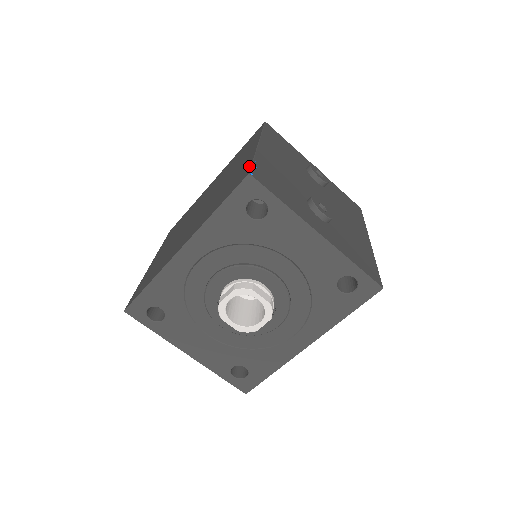
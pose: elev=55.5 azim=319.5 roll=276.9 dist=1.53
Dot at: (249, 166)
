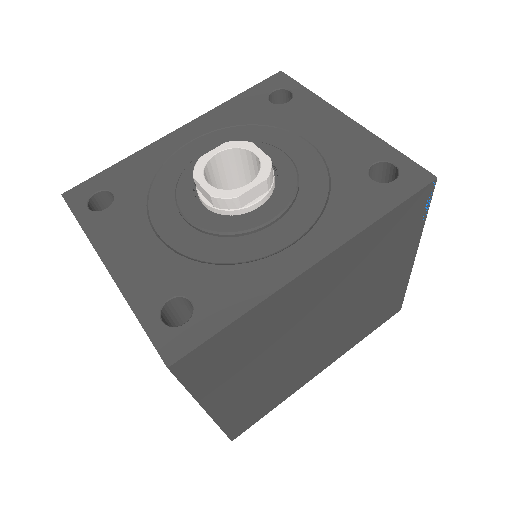
Dot at: occluded
